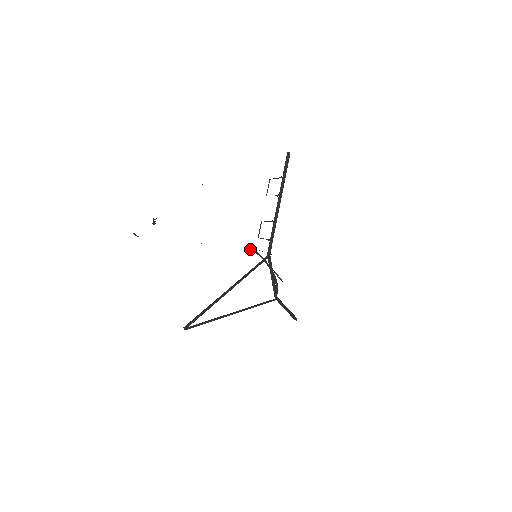
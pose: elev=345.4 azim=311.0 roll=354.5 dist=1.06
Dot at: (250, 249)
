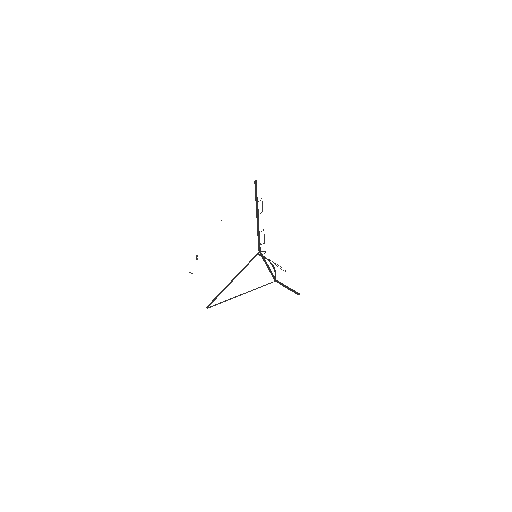
Dot at: occluded
